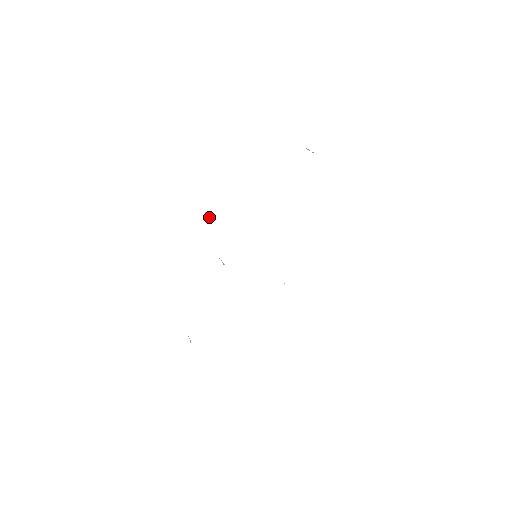
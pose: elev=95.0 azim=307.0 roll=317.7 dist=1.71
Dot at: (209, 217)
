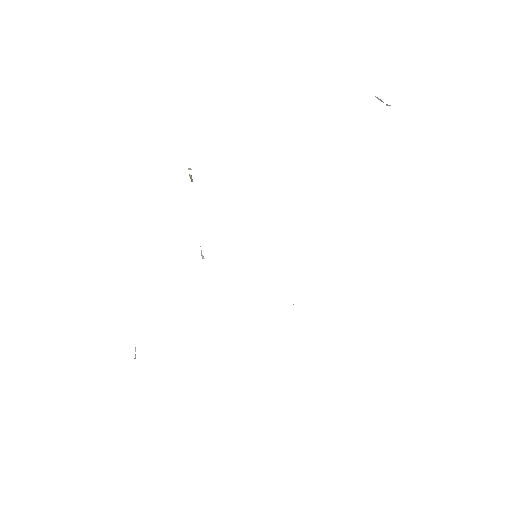
Dot at: (190, 177)
